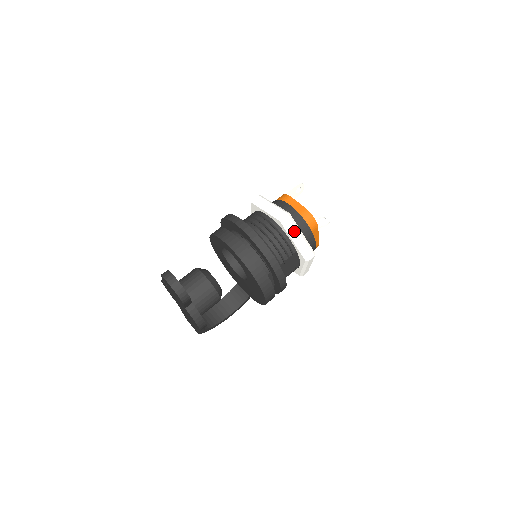
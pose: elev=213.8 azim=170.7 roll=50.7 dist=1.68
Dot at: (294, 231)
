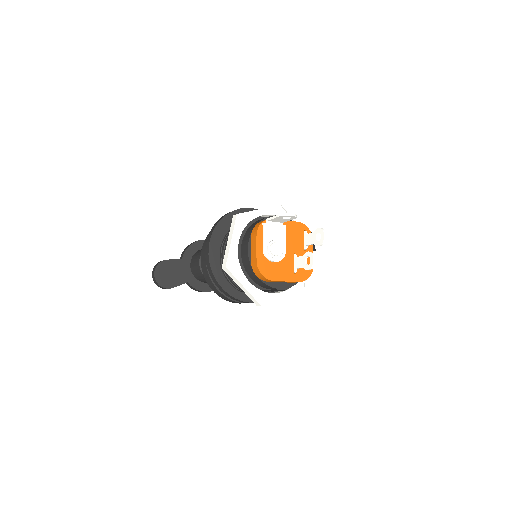
Dot at: (236, 281)
